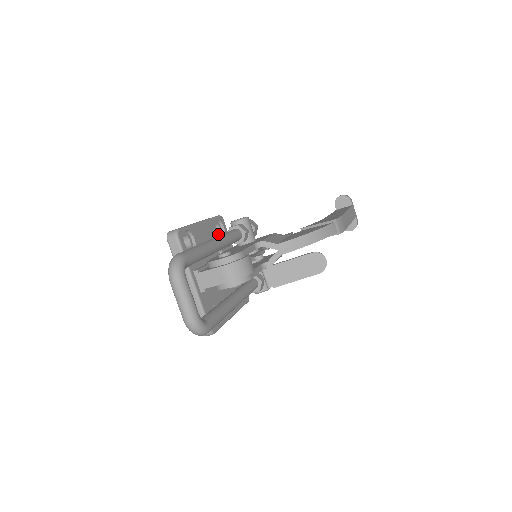
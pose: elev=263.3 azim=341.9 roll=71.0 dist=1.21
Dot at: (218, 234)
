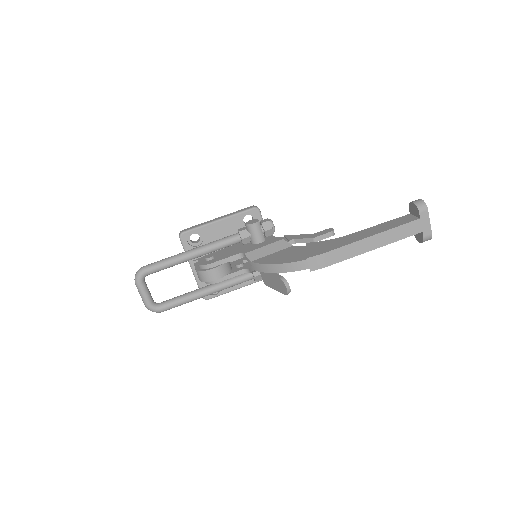
Dot at: (243, 226)
